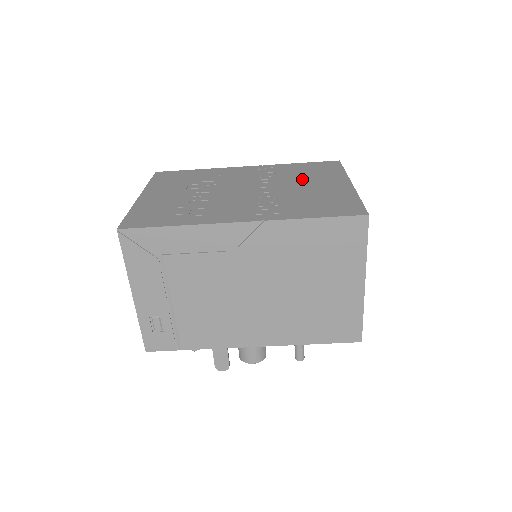
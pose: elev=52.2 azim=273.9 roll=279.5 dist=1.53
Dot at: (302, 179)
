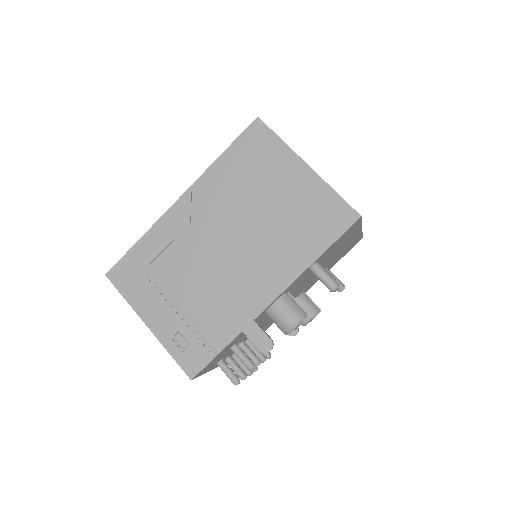
Dot at: occluded
